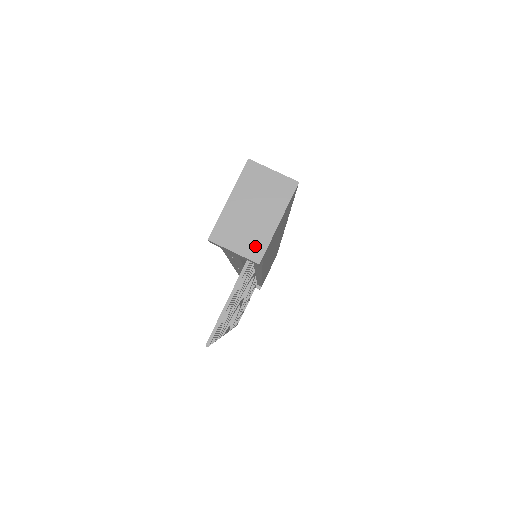
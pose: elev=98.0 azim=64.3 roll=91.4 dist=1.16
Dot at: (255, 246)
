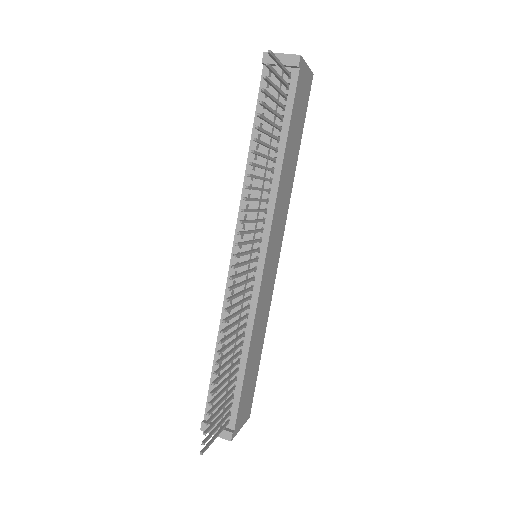
Dot at: occluded
